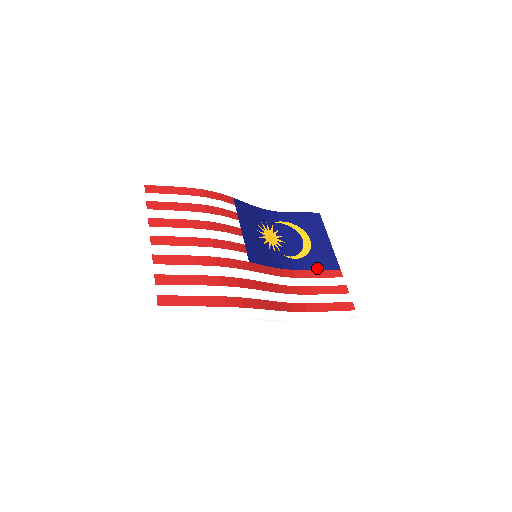
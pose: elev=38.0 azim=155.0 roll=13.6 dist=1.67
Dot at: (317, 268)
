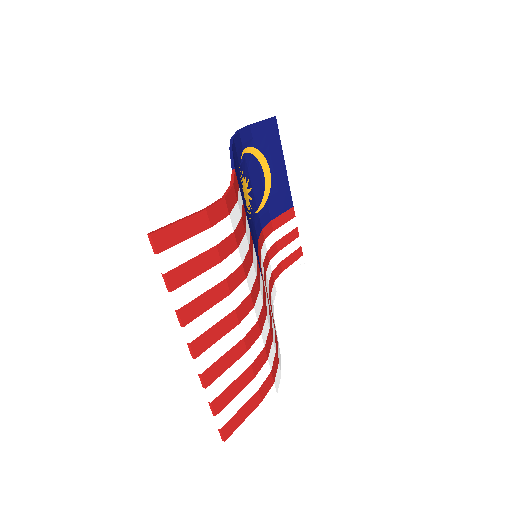
Dot at: (277, 214)
